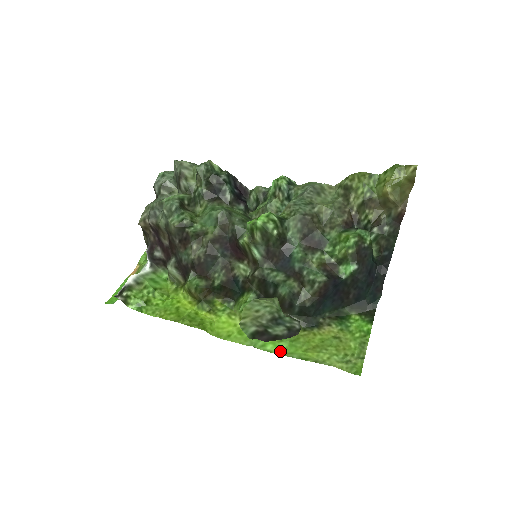
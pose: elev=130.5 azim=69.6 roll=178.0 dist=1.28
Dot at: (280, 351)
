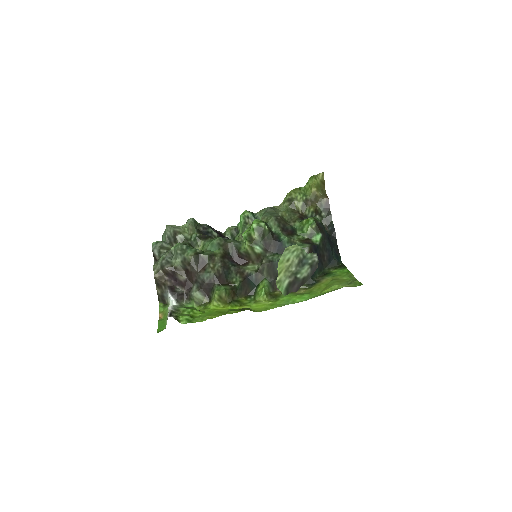
Dot at: (306, 299)
